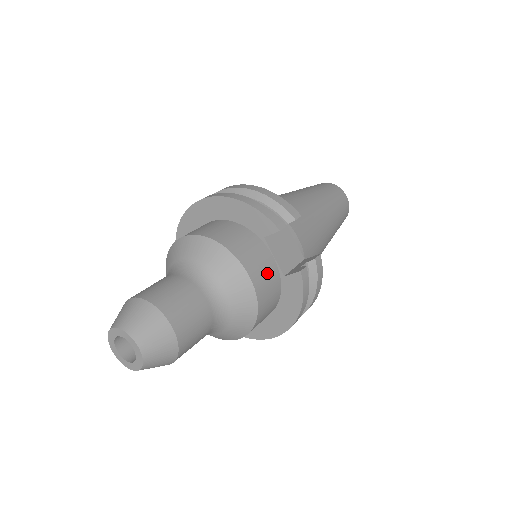
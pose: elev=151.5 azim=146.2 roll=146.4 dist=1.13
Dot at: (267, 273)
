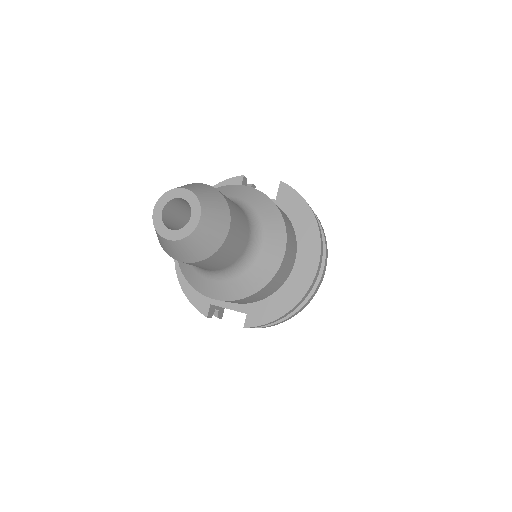
Dot at: occluded
